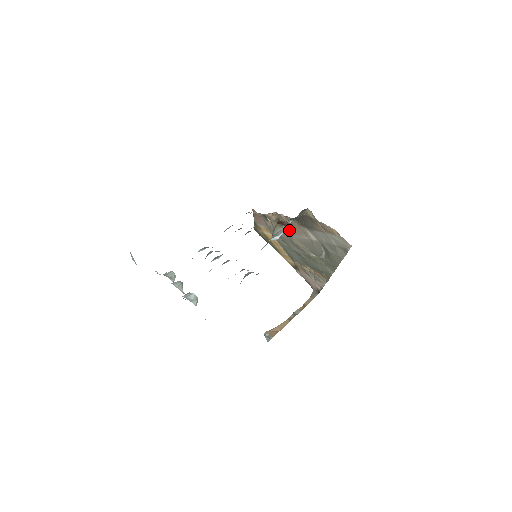
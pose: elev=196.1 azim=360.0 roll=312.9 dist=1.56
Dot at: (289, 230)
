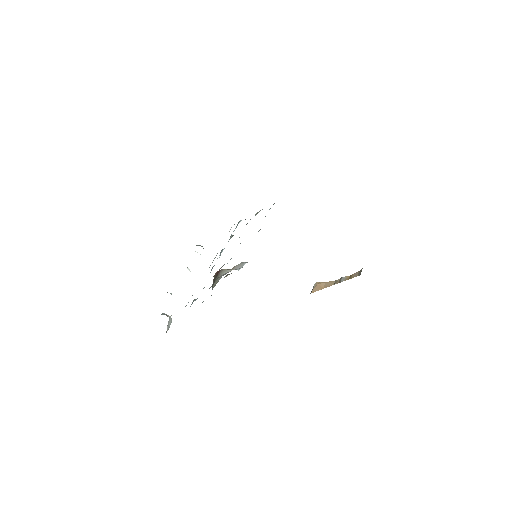
Dot at: occluded
